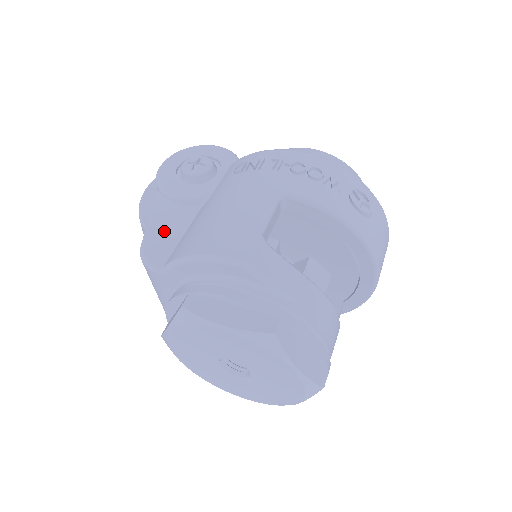
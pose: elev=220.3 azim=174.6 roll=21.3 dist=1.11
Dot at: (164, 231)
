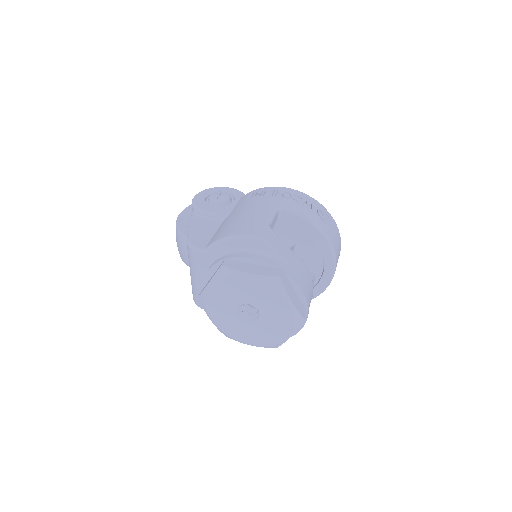
Dot at: (202, 231)
